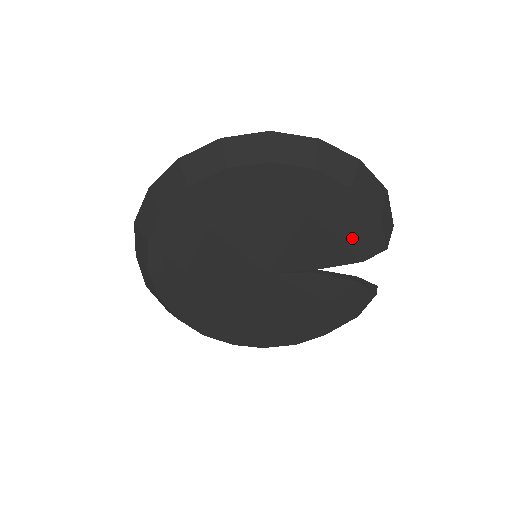
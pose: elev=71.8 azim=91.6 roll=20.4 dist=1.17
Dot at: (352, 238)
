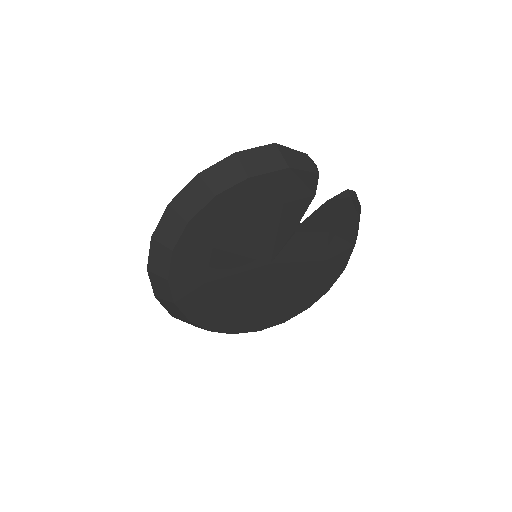
Dot at: (290, 194)
